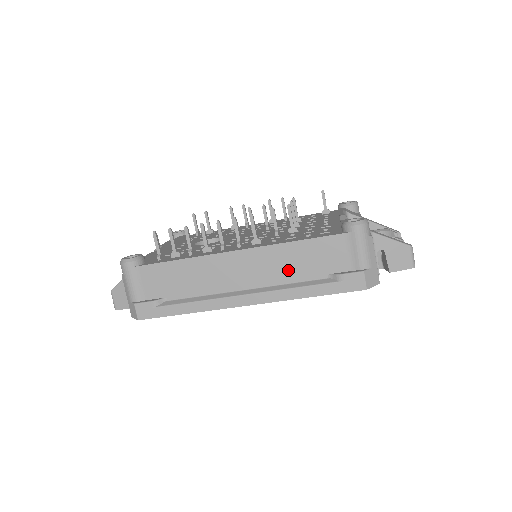
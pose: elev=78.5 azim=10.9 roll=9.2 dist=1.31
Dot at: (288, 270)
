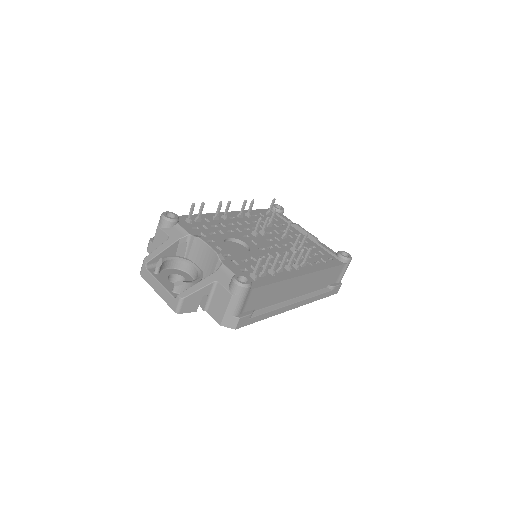
Dot at: (316, 285)
